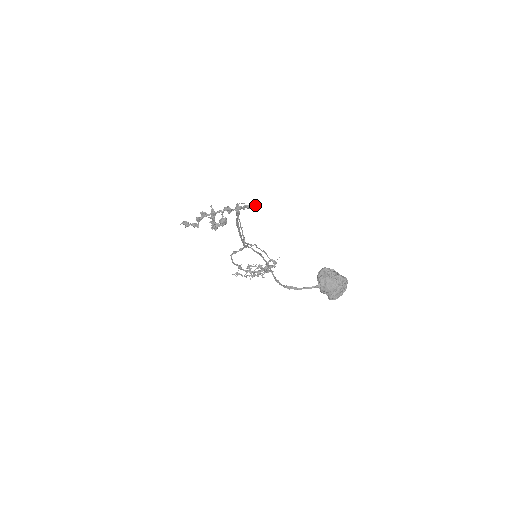
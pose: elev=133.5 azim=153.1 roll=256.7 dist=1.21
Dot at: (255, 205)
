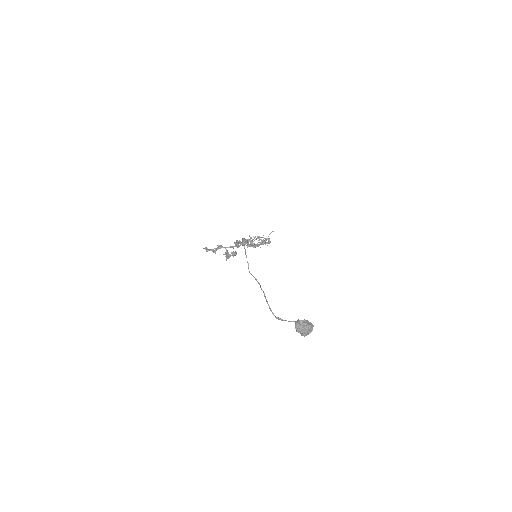
Dot at: (257, 246)
